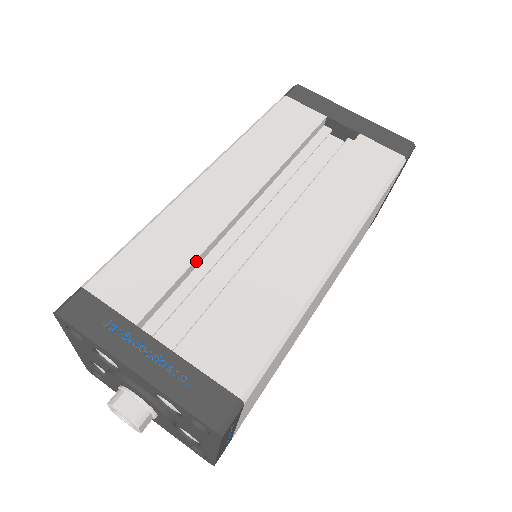
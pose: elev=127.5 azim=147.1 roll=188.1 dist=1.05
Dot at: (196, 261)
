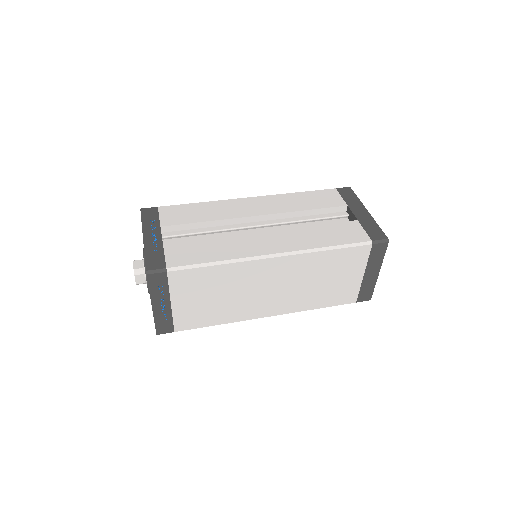
Dot at: (208, 223)
